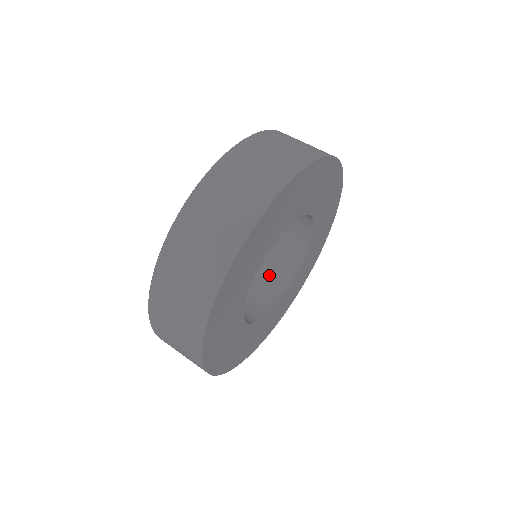
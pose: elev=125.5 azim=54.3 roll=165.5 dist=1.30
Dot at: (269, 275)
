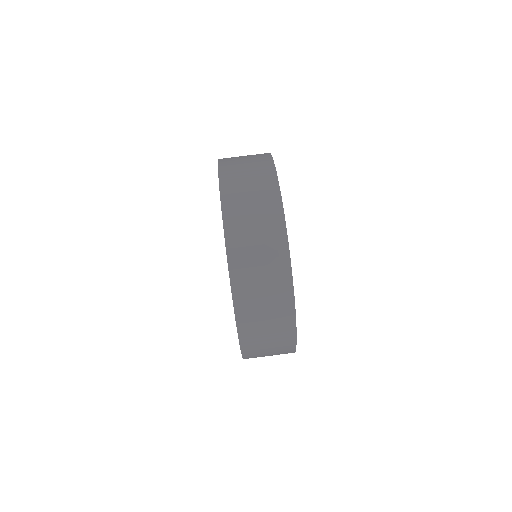
Dot at: occluded
